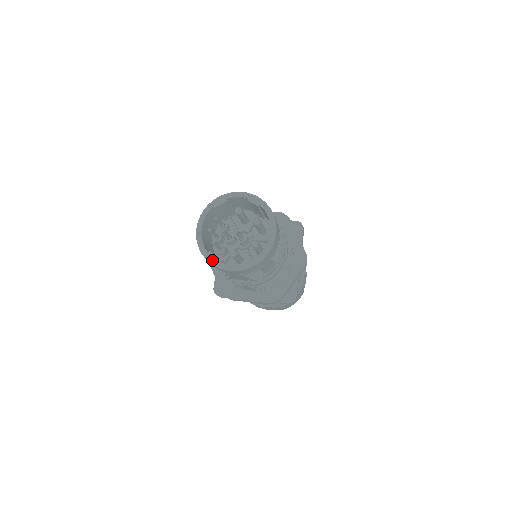
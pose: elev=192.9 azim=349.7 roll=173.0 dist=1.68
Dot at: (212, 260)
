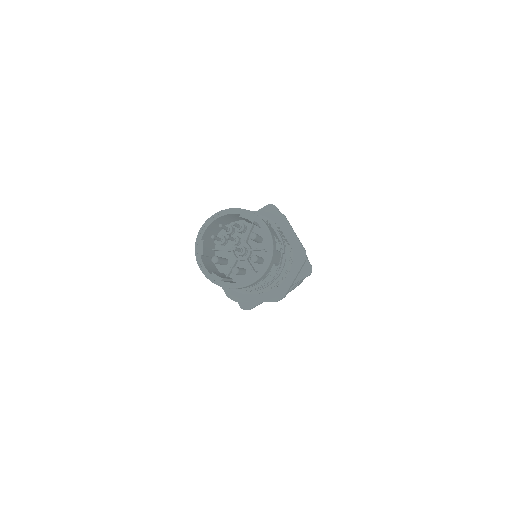
Dot at: (198, 248)
